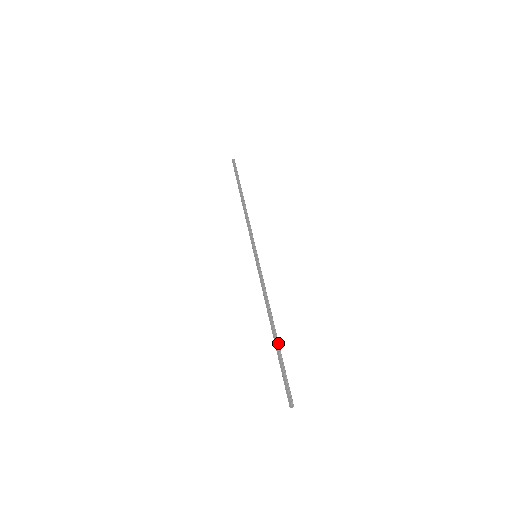
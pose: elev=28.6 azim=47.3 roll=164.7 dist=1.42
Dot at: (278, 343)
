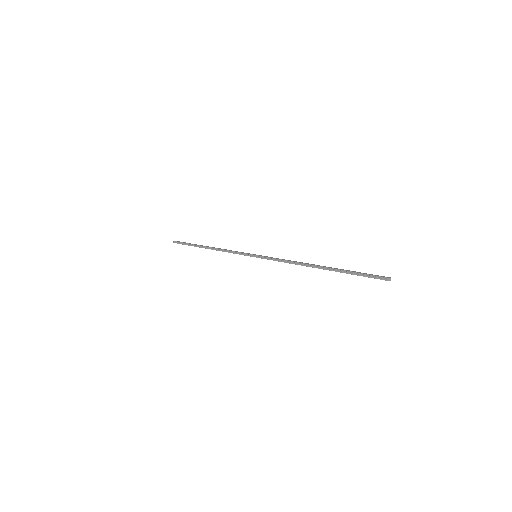
Dot at: (334, 269)
